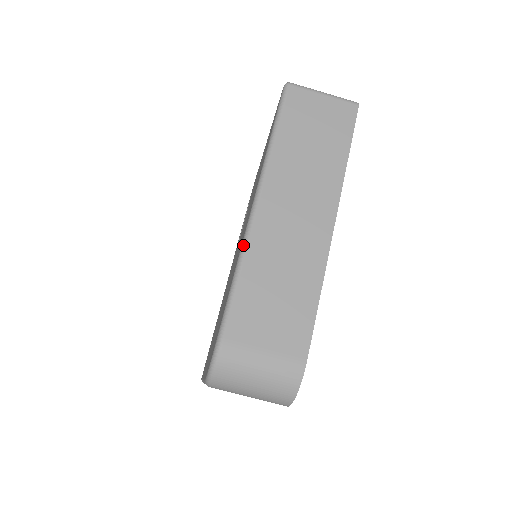
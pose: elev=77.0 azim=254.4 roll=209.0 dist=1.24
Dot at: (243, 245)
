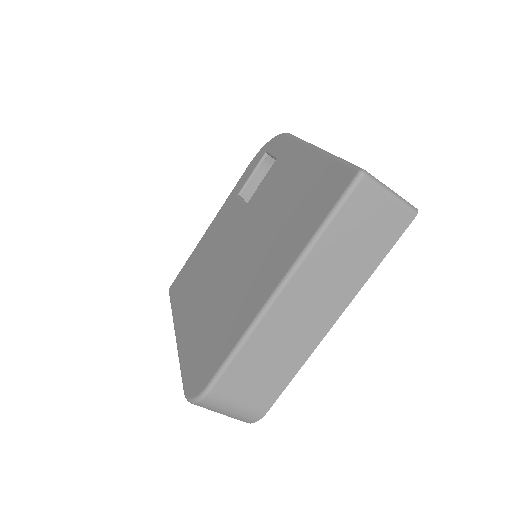
Dot at: (253, 325)
